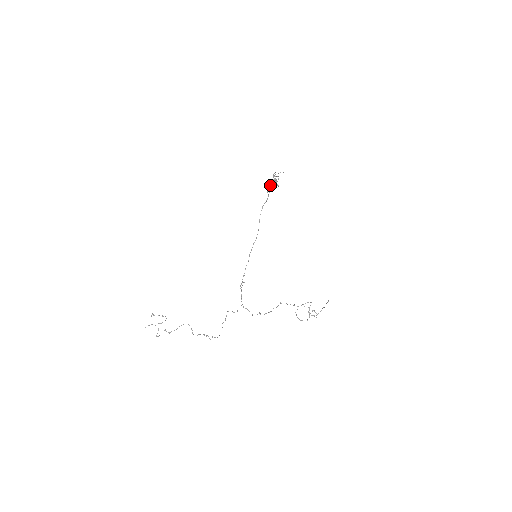
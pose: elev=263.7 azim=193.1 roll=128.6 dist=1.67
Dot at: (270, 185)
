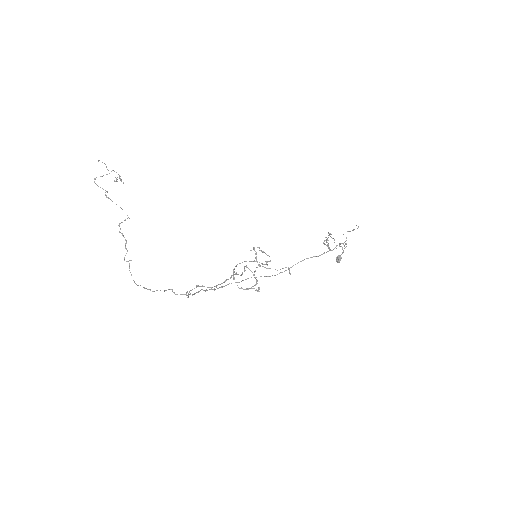
Dot at: occluded
